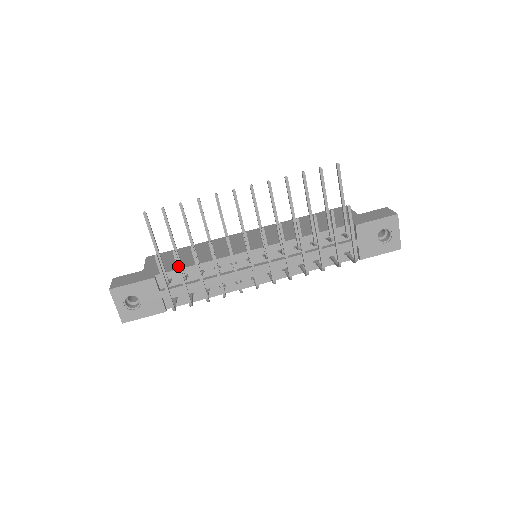
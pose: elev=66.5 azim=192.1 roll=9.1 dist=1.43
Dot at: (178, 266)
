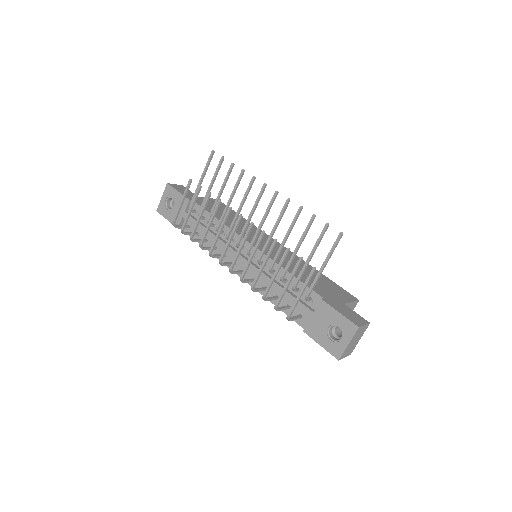
Dot at: (195, 198)
